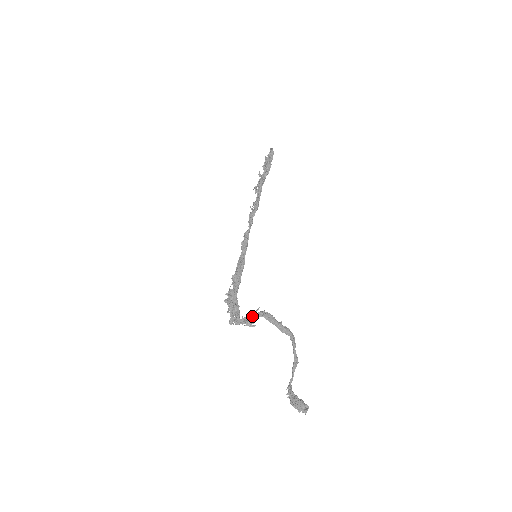
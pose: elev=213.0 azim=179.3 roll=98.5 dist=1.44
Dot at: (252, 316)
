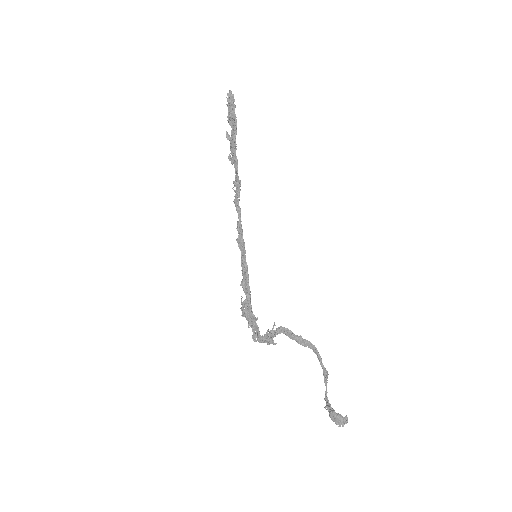
Dot at: (271, 334)
